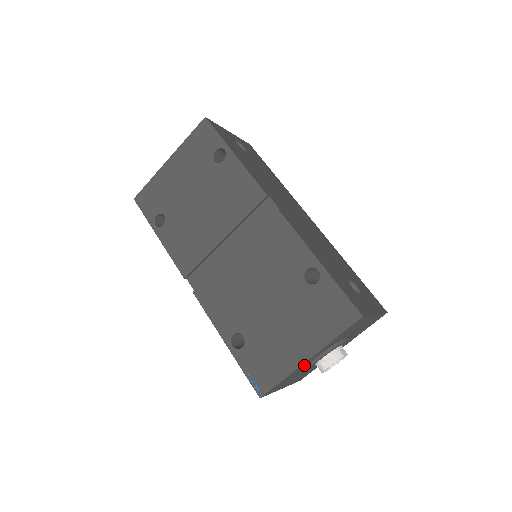
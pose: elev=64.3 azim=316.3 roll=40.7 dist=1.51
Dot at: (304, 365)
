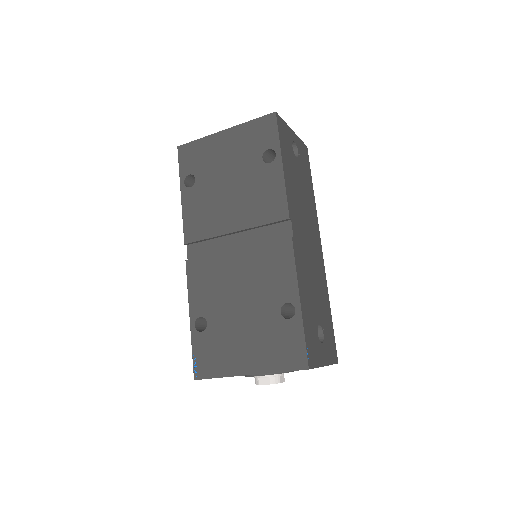
Dot at: occluded
